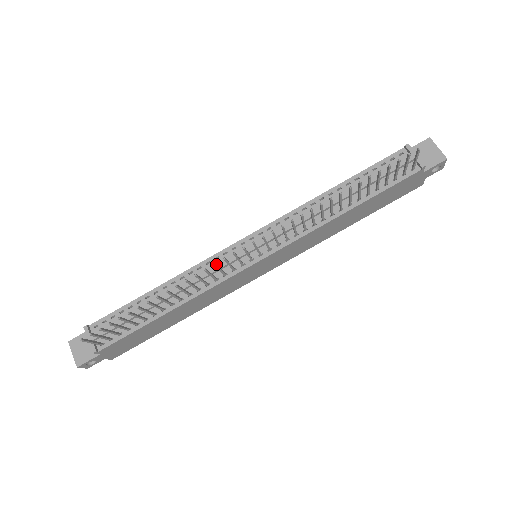
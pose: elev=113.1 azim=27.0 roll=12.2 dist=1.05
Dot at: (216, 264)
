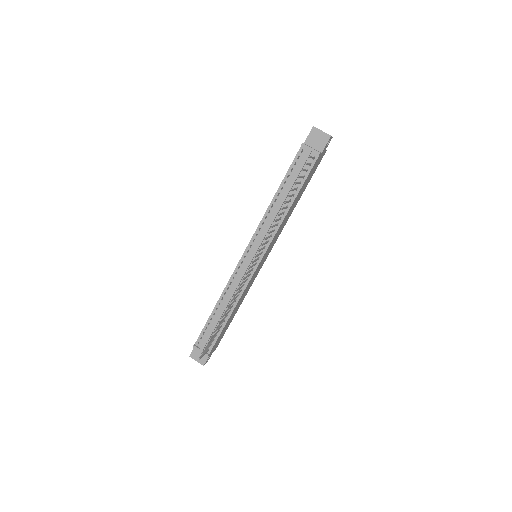
Dot at: (240, 285)
